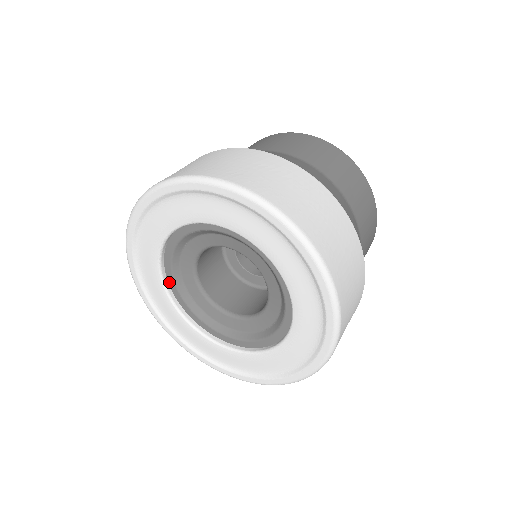
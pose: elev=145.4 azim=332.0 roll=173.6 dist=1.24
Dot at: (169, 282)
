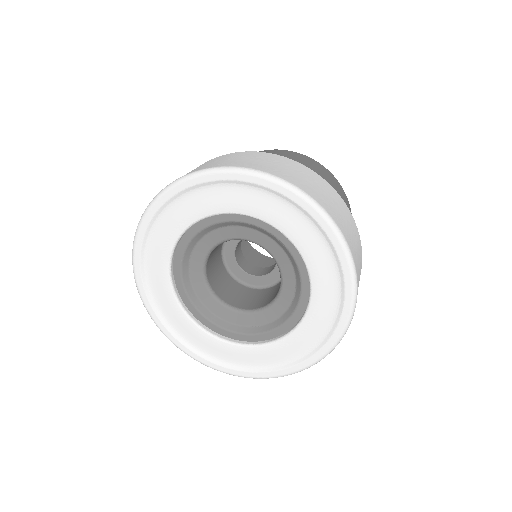
Dot at: (178, 247)
